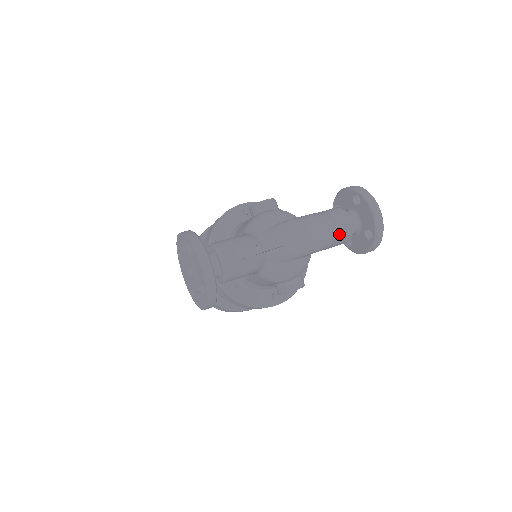
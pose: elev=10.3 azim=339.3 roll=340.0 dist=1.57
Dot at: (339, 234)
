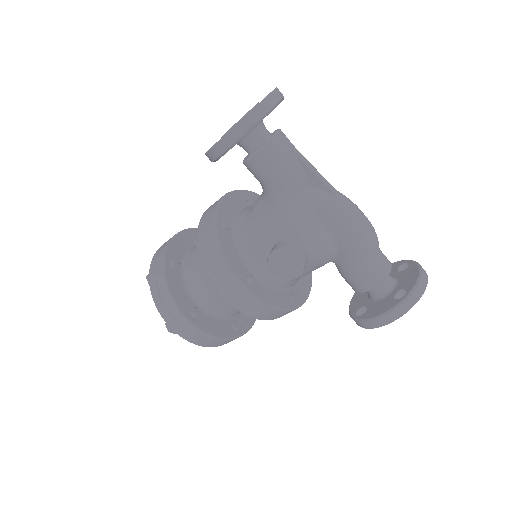
Dot at: (376, 259)
